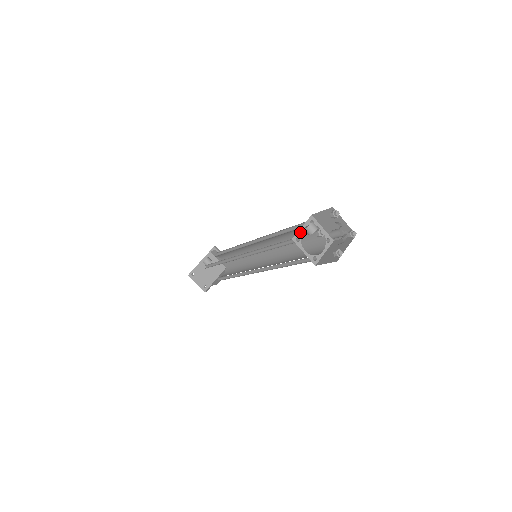
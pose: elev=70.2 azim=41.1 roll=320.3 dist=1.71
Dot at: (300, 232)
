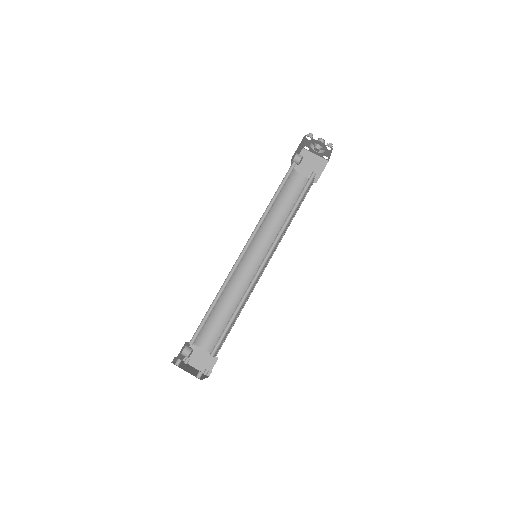
Dot at: occluded
